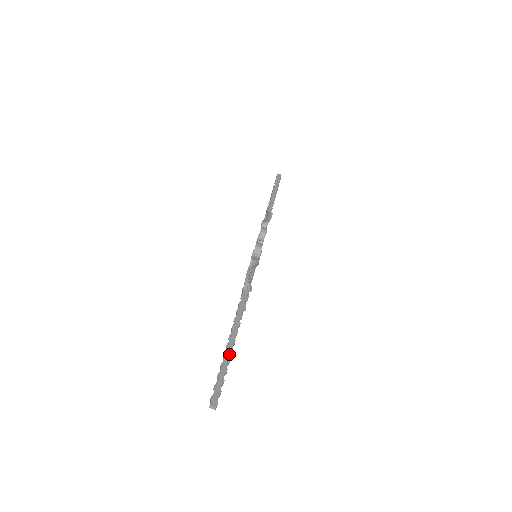
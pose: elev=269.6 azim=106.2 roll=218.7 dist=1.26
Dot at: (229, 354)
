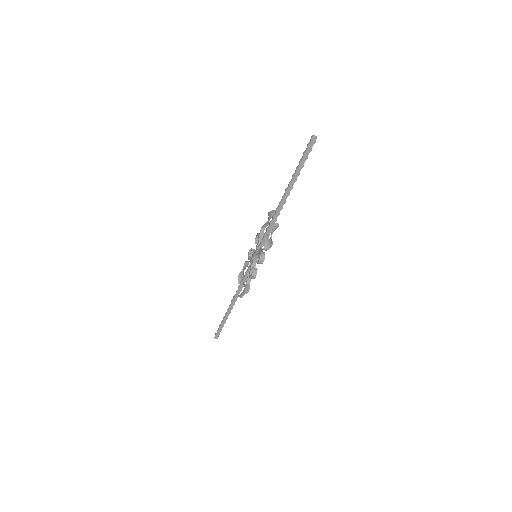
Dot at: (226, 319)
